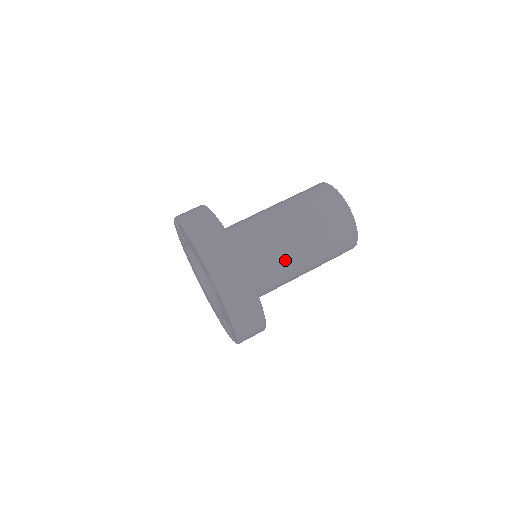
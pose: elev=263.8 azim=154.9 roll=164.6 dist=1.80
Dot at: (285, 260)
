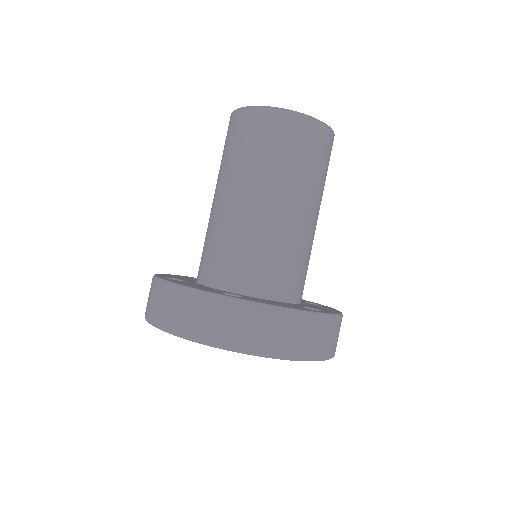
Dot at: (270, 233)
